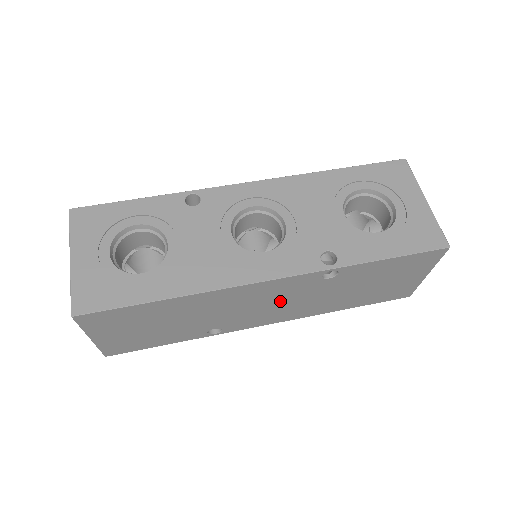
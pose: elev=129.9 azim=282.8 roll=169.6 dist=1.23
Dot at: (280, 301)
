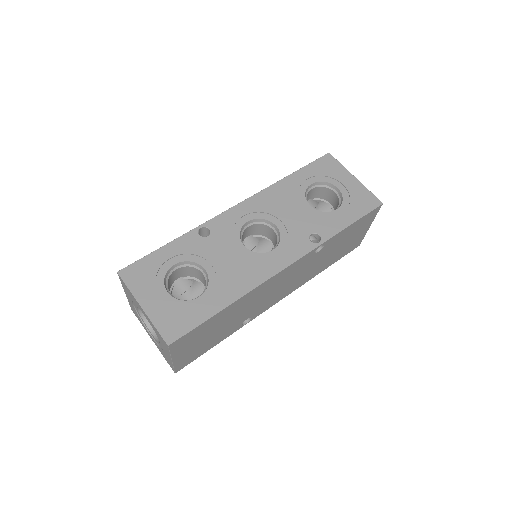
Dot at: (289, 280)
